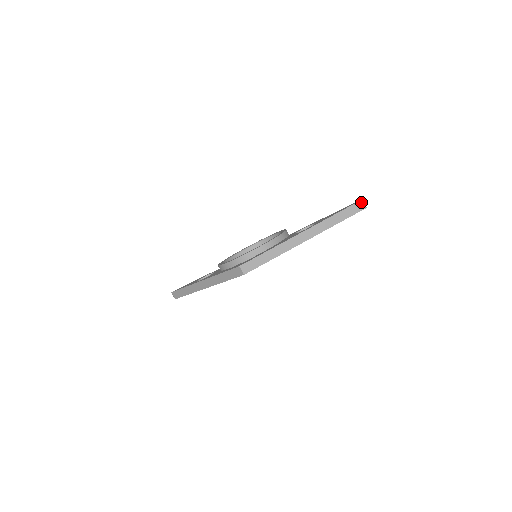
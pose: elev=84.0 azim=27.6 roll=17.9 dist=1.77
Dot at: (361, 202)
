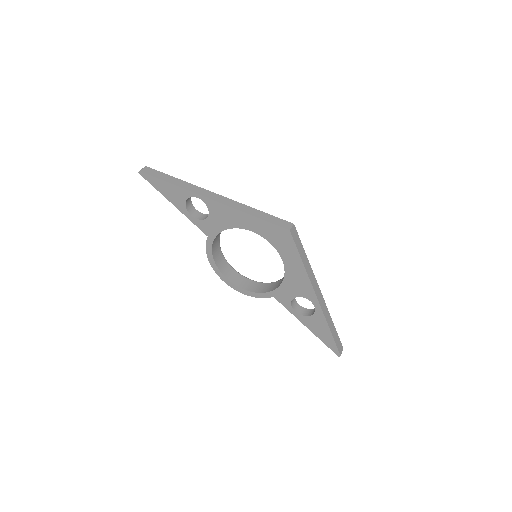
Dot at: (342, 348)
